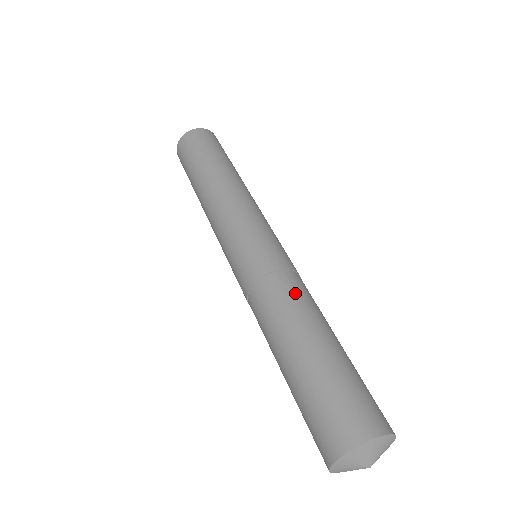
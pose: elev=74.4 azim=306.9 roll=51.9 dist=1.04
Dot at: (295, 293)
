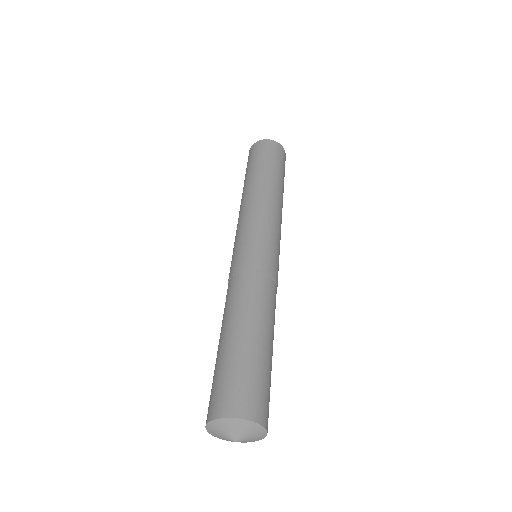
Dot at: (256, 292)
